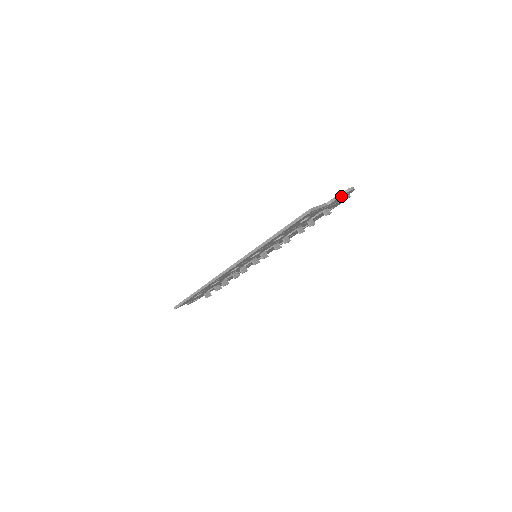
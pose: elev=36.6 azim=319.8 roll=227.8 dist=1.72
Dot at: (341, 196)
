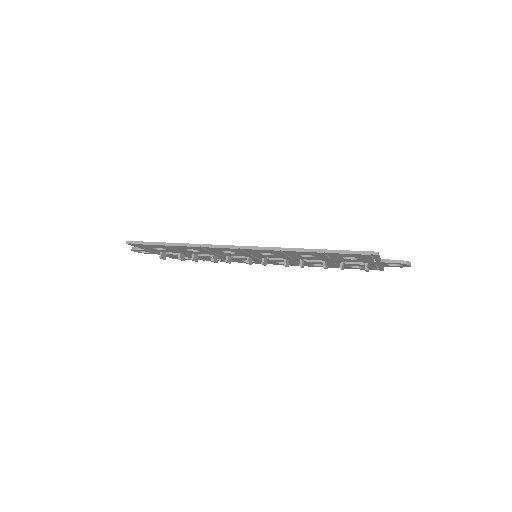
Dot at: (398, 263)
